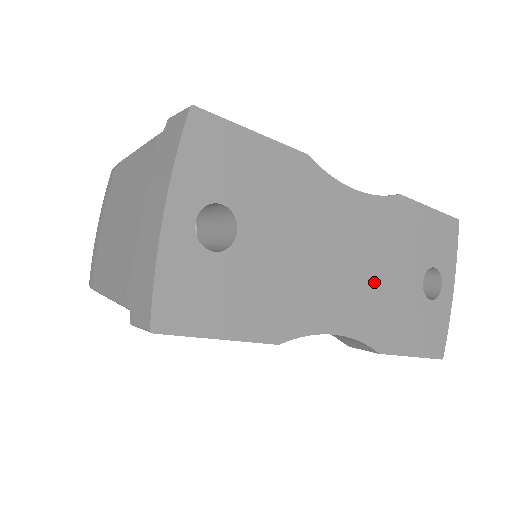
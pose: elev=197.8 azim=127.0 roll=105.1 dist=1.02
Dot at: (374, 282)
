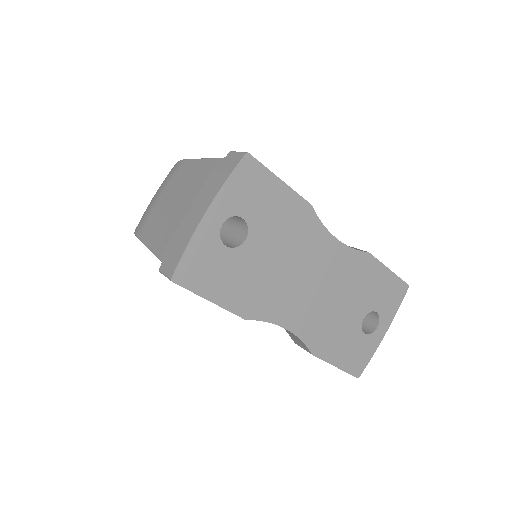
Dot at: (327, 305)
